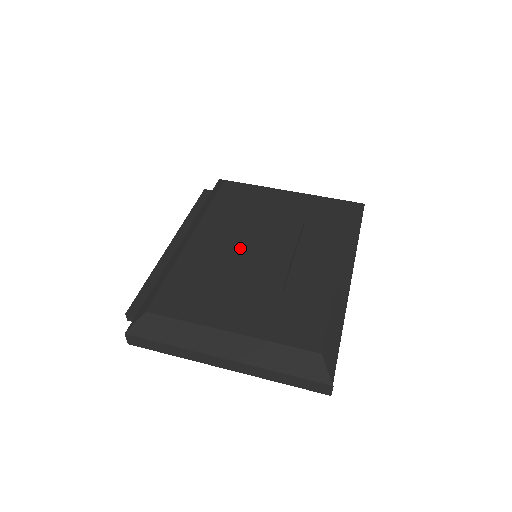
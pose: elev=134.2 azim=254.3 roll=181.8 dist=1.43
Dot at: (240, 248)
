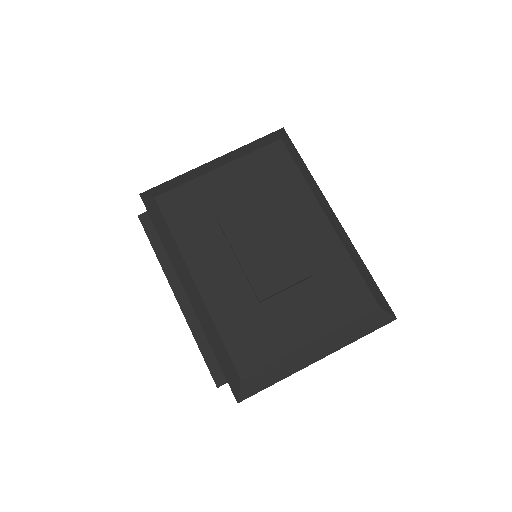
Dot at: (249, 267)
